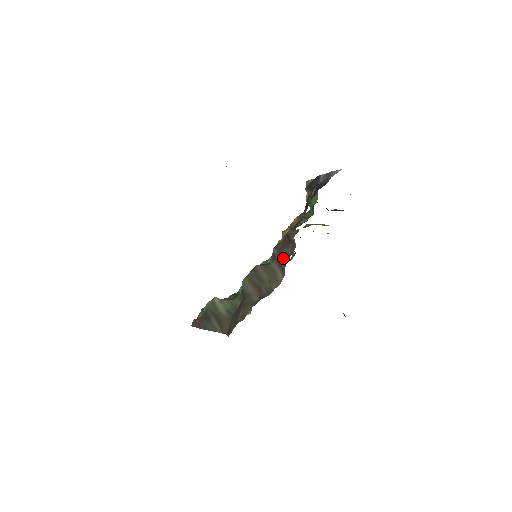
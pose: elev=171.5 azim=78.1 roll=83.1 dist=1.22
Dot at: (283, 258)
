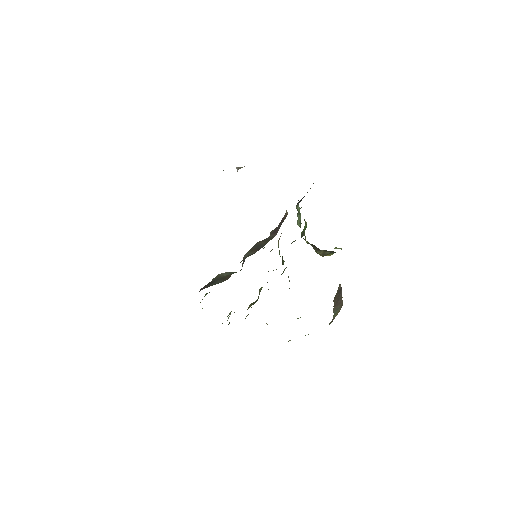
Dot at: (278, 228)
